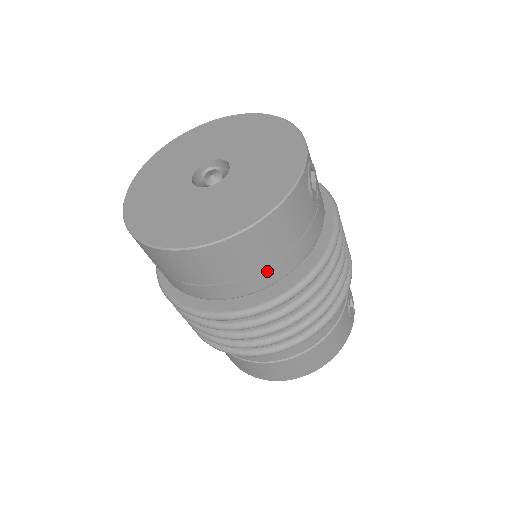
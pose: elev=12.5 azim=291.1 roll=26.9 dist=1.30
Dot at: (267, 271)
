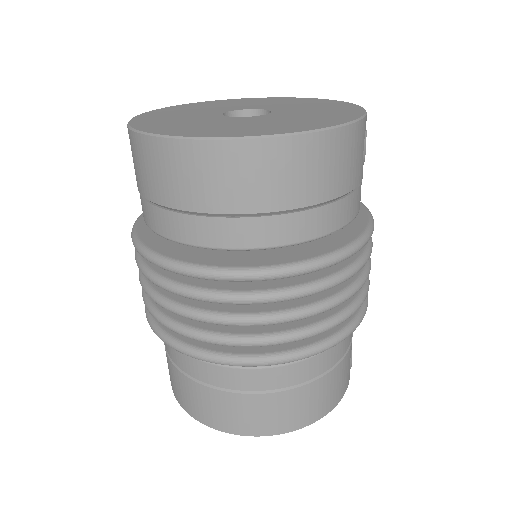
Dot at: (305, 216)
